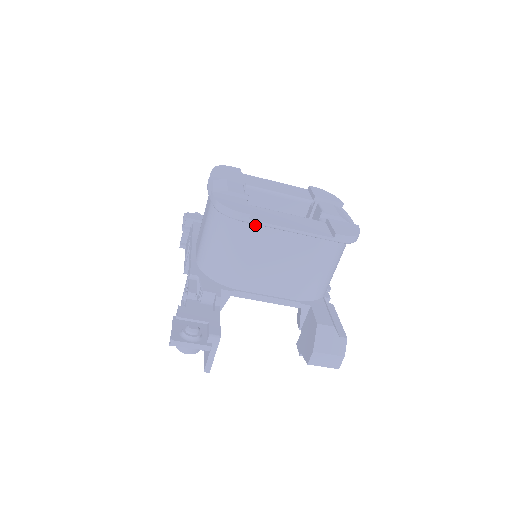
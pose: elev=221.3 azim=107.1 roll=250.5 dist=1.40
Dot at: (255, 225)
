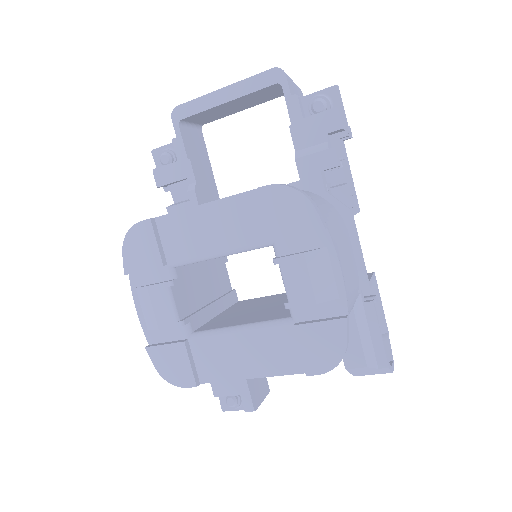
Dot at: (211, 377)
